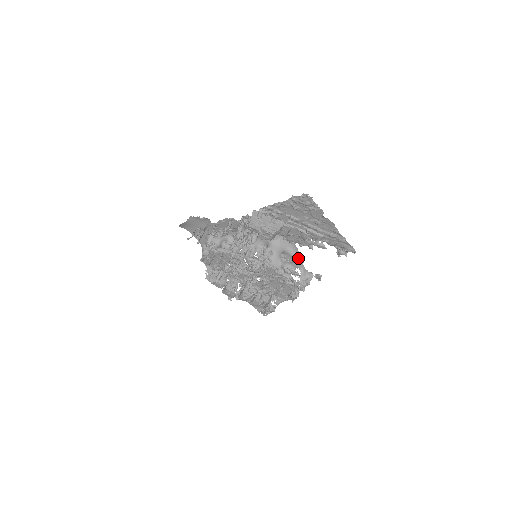
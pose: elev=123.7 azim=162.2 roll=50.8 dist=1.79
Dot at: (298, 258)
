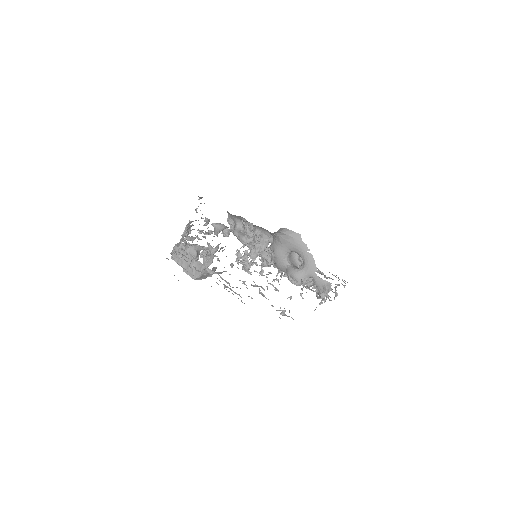
Dot at: (308, 264)
